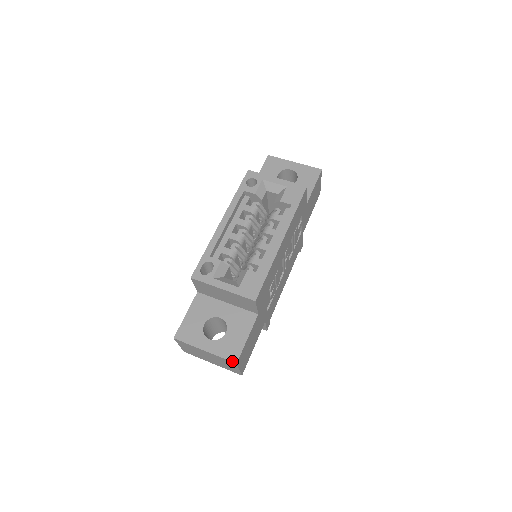
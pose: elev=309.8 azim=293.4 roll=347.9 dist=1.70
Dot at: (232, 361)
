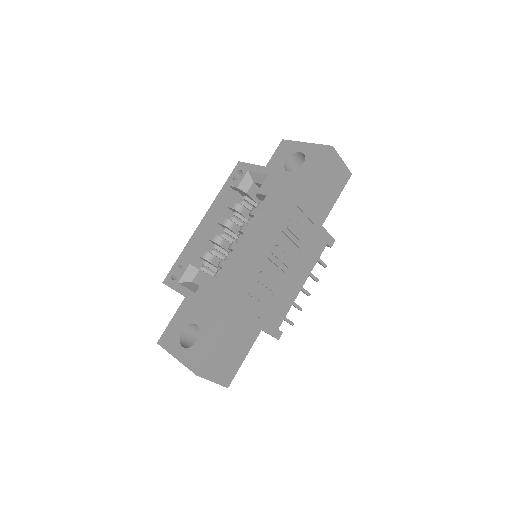
Dot at: (193, 372)
